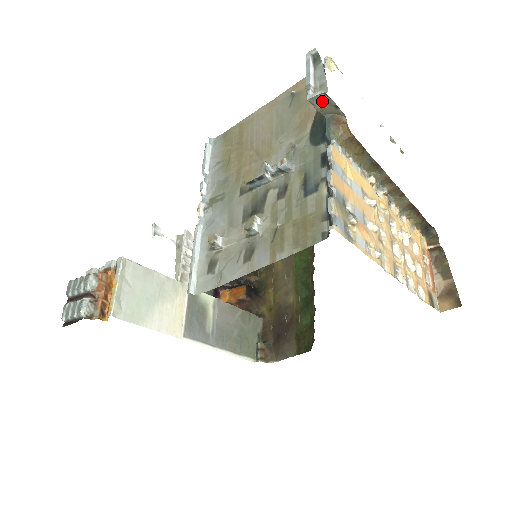
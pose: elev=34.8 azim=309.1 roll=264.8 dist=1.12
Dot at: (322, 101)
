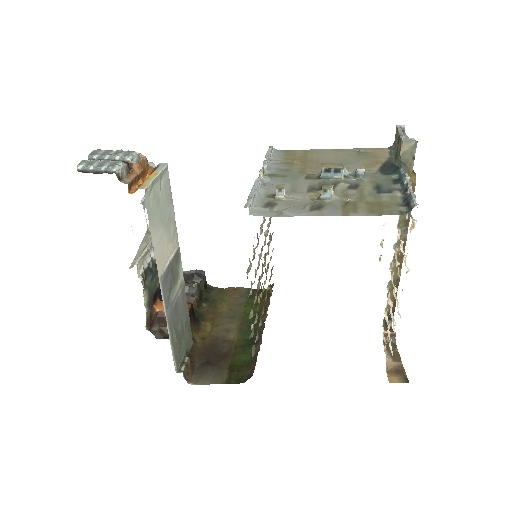
Dot at: (409, 147)
